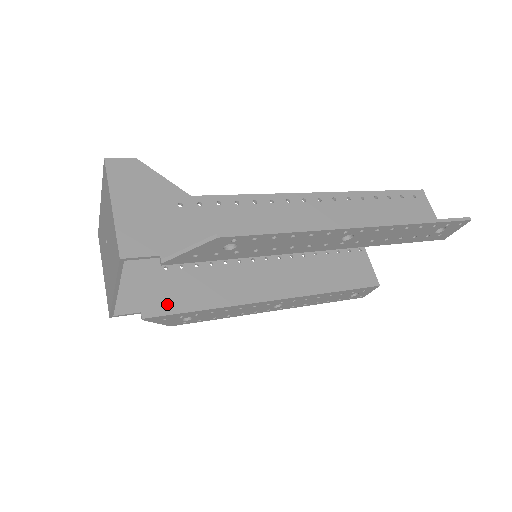
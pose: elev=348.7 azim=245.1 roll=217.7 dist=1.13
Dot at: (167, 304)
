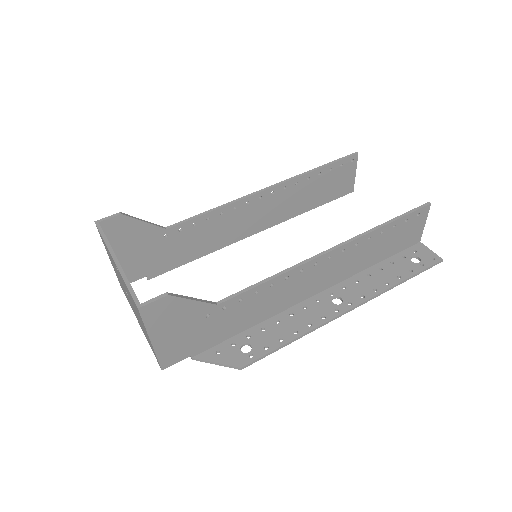
Dot at: (168, 264)
